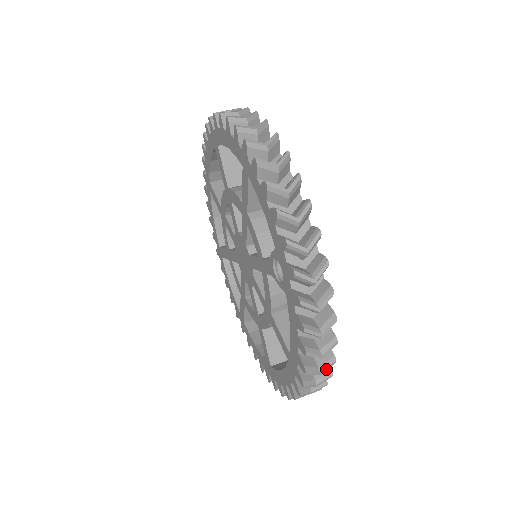
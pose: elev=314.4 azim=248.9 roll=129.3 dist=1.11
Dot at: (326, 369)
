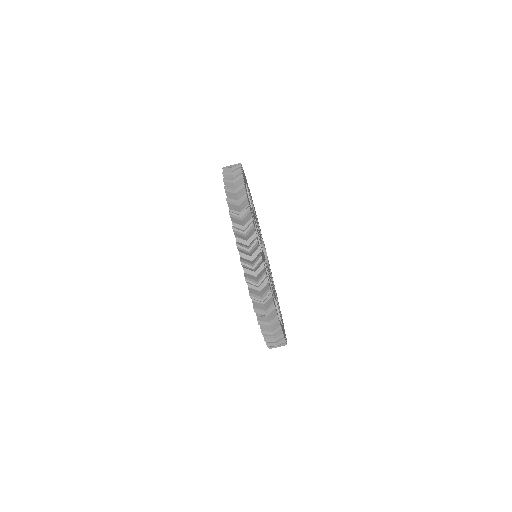
Dot at: occluded
